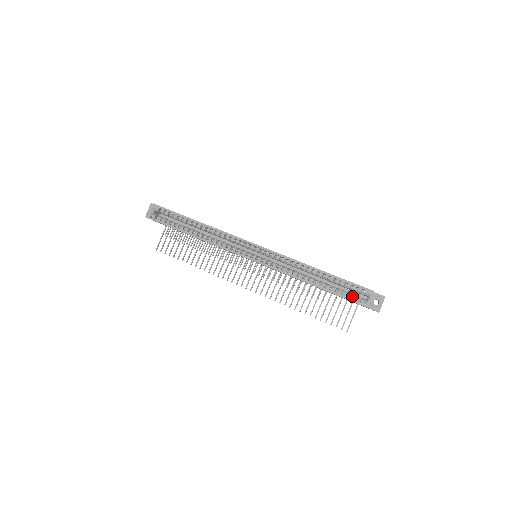
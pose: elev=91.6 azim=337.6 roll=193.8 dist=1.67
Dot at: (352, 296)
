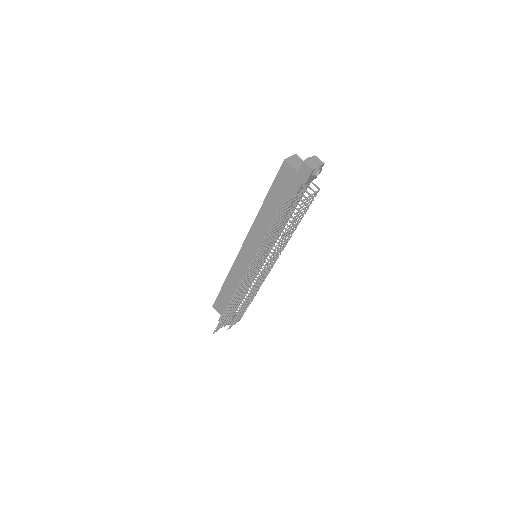
Dot at: occluded
